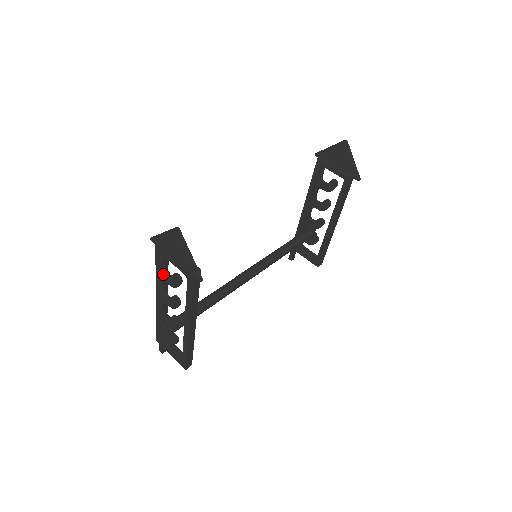
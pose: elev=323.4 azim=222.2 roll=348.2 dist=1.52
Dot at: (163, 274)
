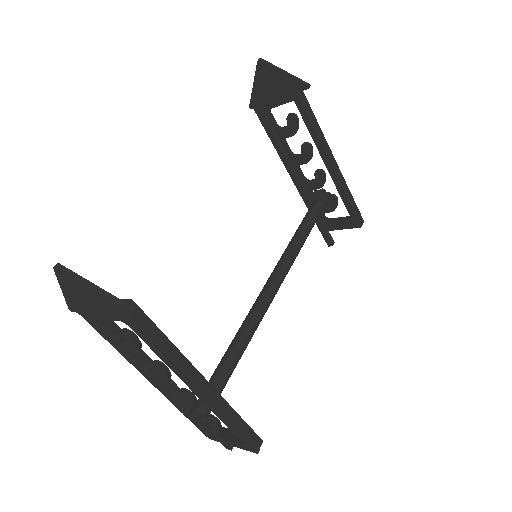
Dot at: (118, 344)
